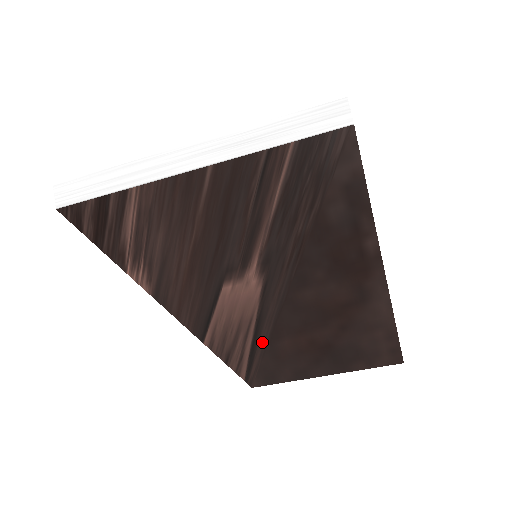
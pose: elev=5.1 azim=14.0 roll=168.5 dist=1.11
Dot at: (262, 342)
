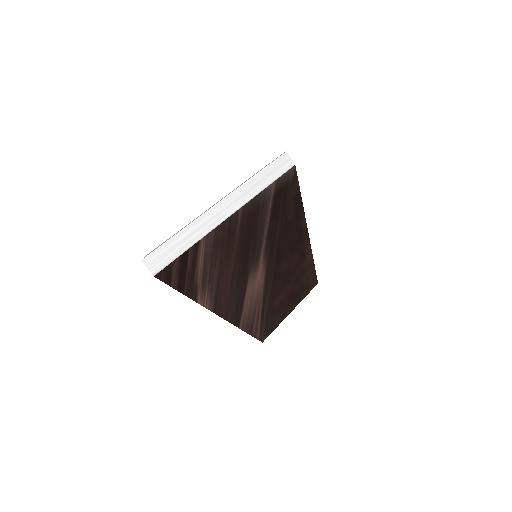
Dot at: (266, 308)
